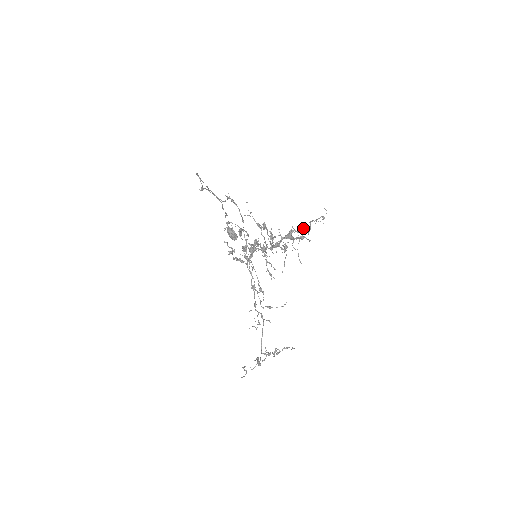
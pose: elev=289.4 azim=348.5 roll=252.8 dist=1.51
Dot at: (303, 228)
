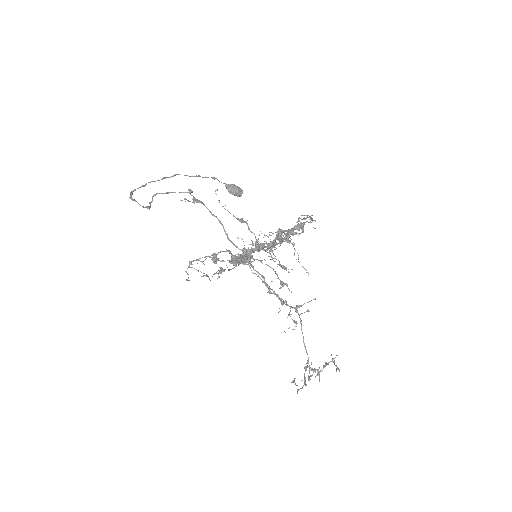
Dot at: (292, 229)
